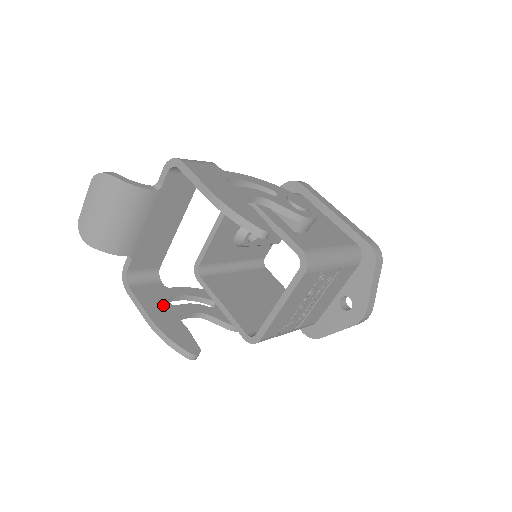
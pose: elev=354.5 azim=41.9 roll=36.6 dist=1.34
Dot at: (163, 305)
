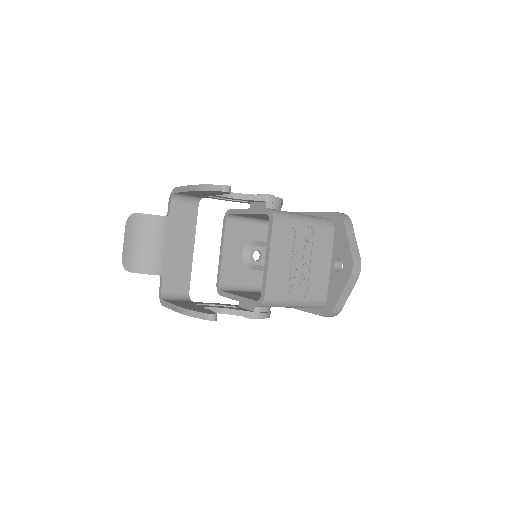
Dot at: occluded
